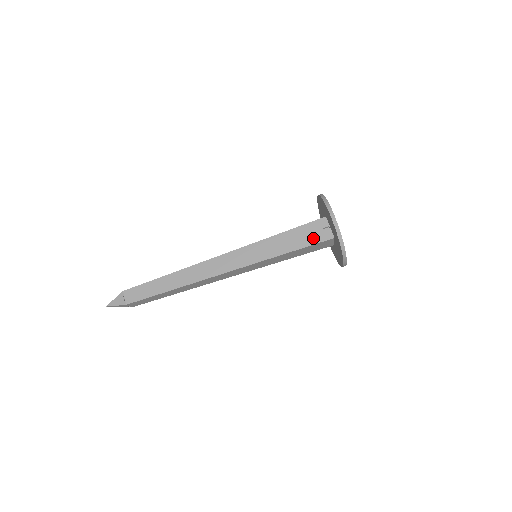
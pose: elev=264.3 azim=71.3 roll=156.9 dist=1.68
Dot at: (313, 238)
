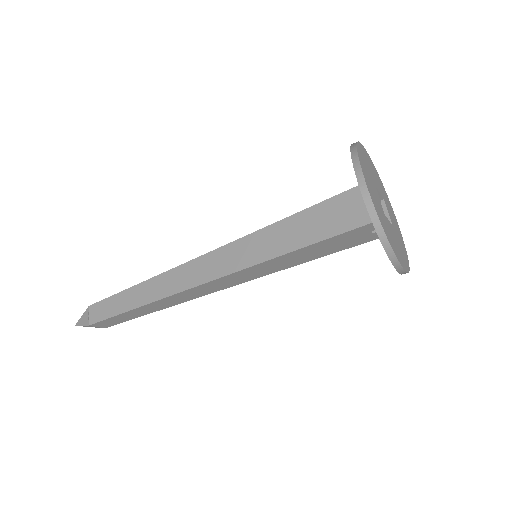
Dot at: (353, 243)
